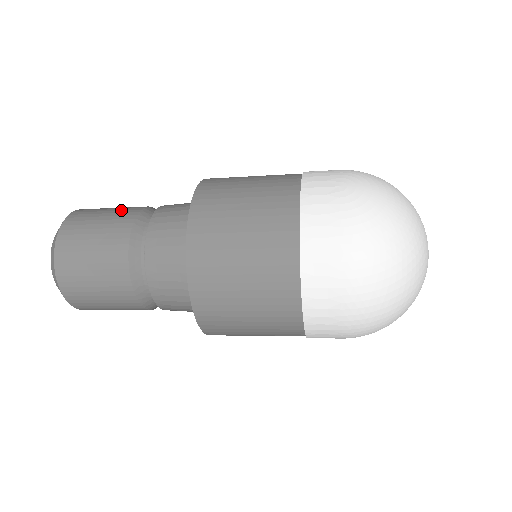
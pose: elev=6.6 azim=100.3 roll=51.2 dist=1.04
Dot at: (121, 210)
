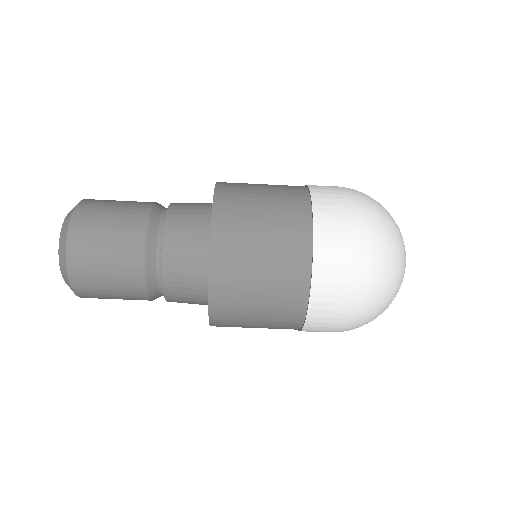
Dot at: occluded
